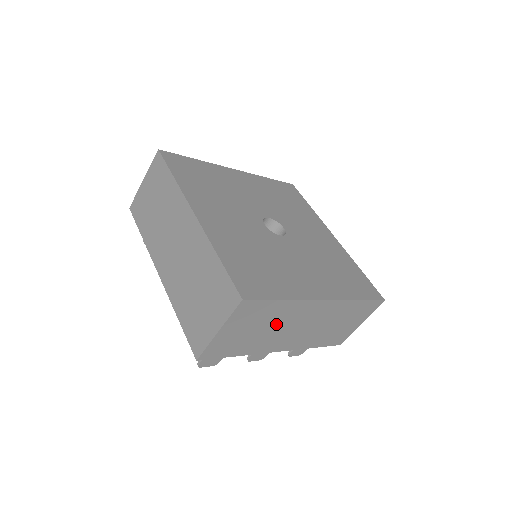
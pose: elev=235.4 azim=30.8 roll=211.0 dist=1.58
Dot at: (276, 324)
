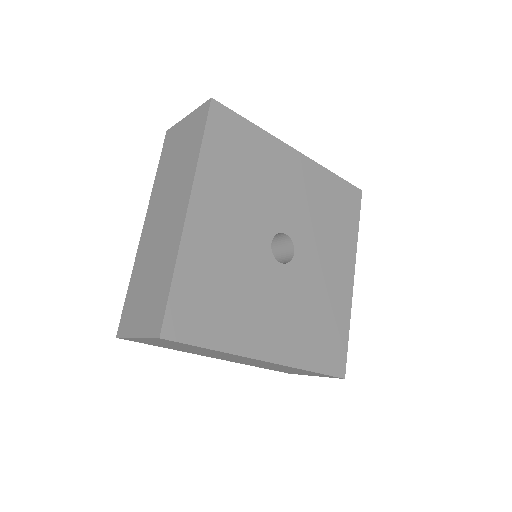
Dot at: (206, 352)
